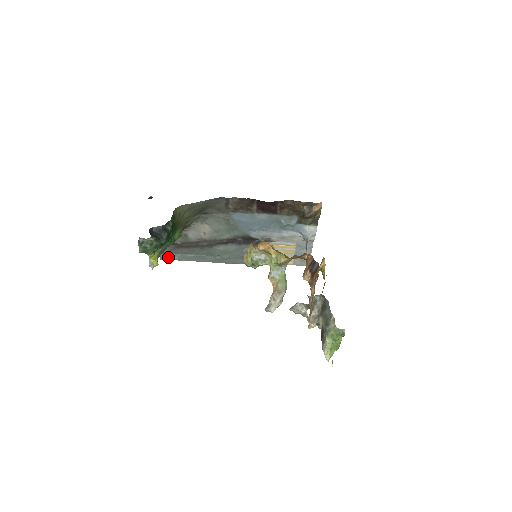
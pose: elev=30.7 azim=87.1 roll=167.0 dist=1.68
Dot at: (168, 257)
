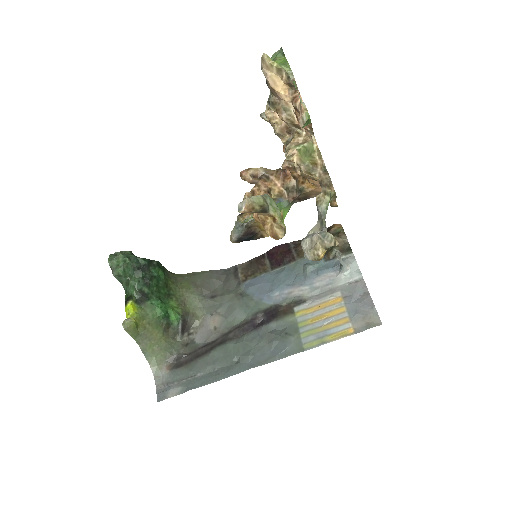
Dot at: (168, 391)
